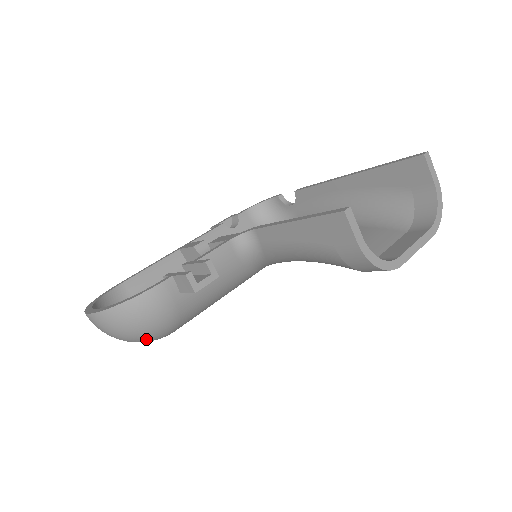
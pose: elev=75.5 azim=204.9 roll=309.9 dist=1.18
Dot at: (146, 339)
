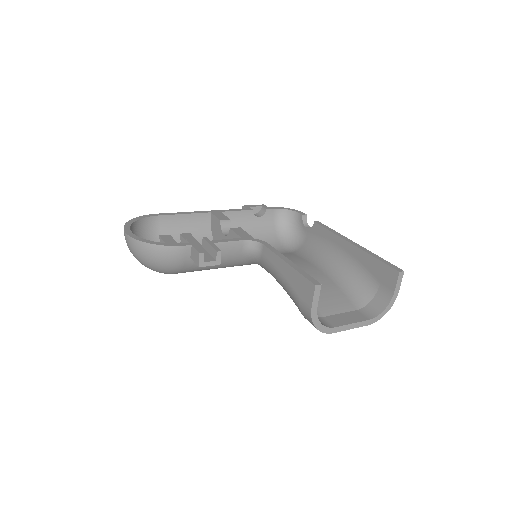
Dot at: (152, 269)
